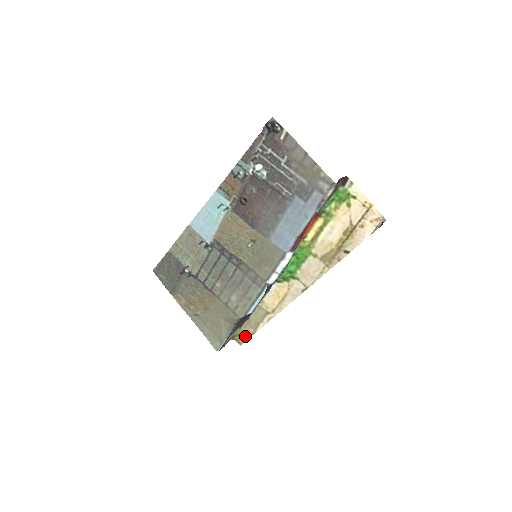
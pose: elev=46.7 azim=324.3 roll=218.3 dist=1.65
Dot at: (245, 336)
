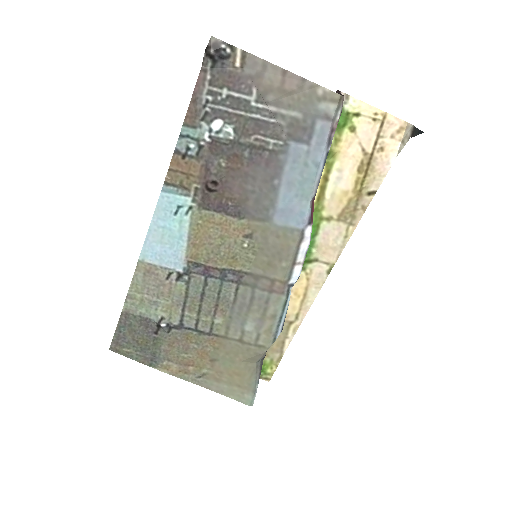
Dot at: (271, 367)
